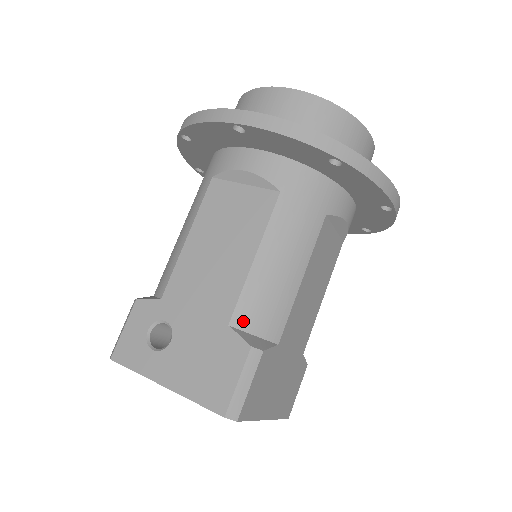
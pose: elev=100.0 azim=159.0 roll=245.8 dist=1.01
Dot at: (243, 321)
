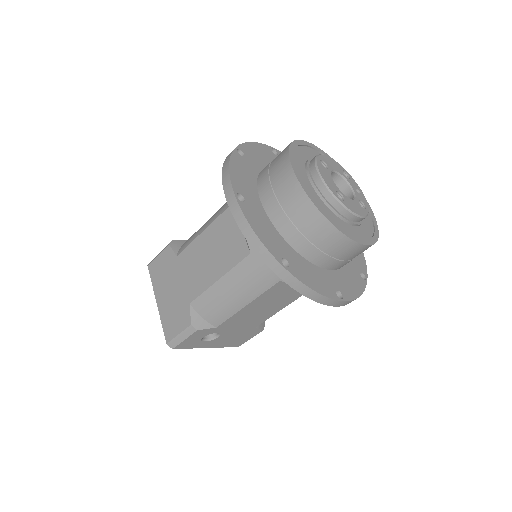
Dot at: occluded
